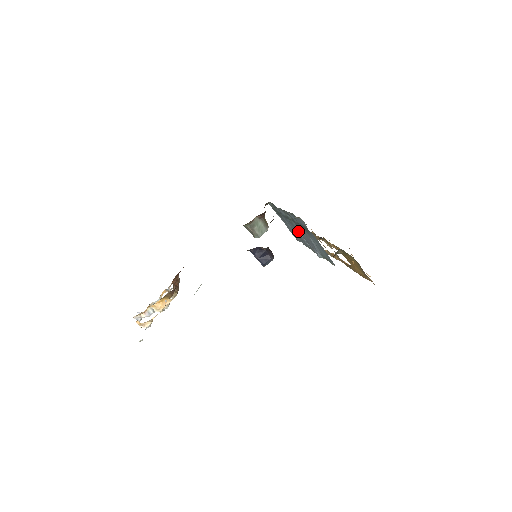
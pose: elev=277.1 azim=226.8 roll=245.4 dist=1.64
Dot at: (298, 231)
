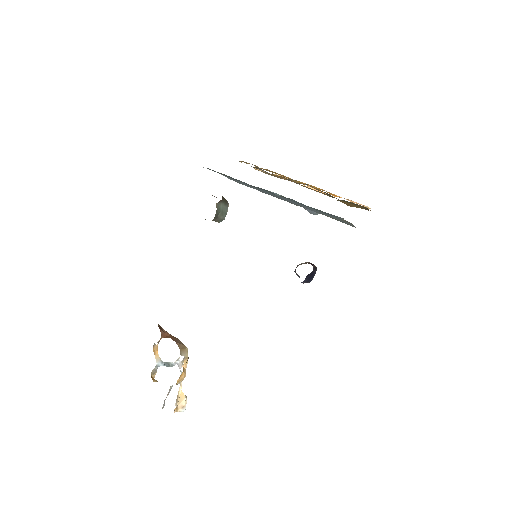
Dot at: (275, 195)
